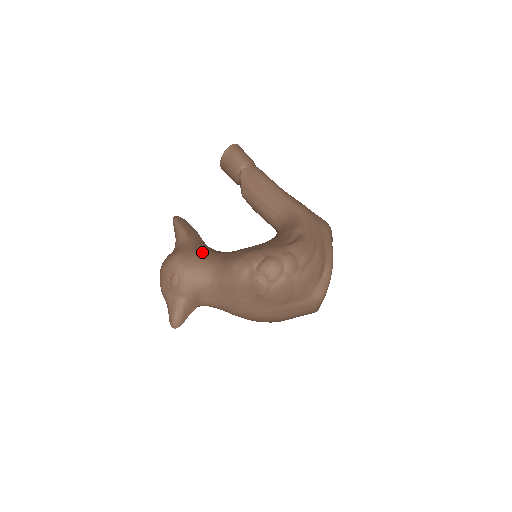
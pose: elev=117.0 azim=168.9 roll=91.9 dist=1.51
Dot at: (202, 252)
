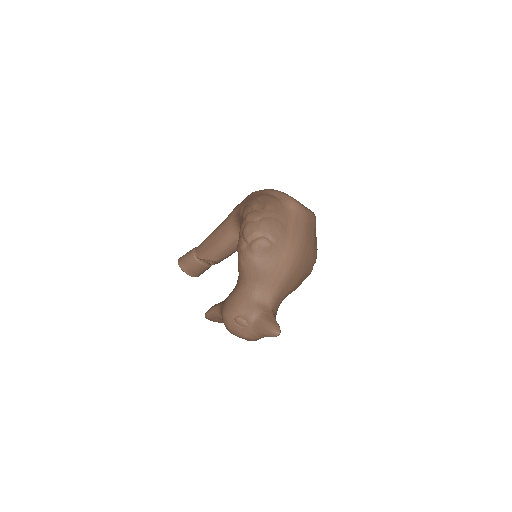
Dot at: (230, 293)
